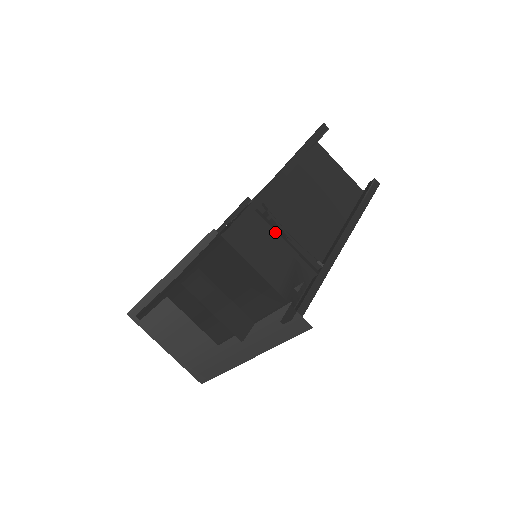
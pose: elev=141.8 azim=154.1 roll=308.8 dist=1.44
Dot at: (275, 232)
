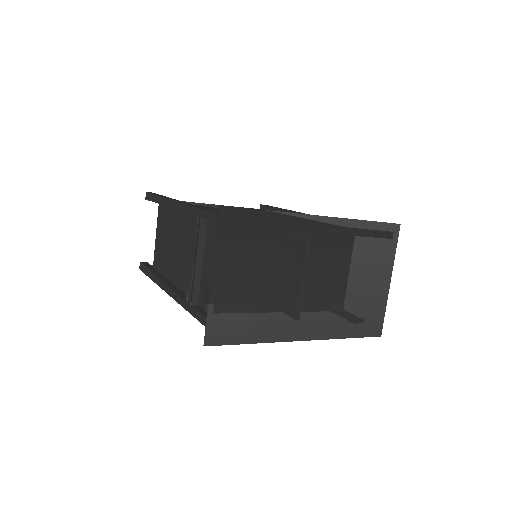
Dot at: occluded
